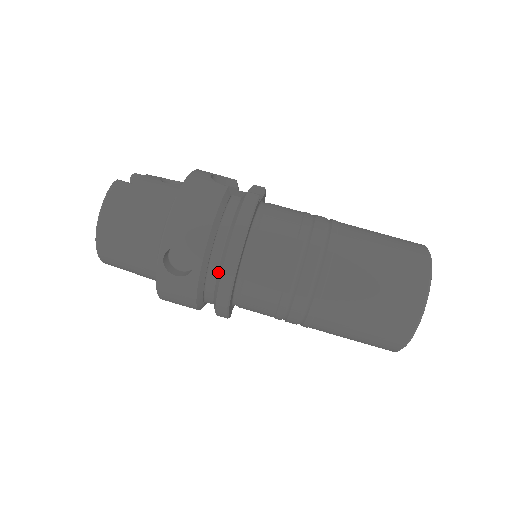
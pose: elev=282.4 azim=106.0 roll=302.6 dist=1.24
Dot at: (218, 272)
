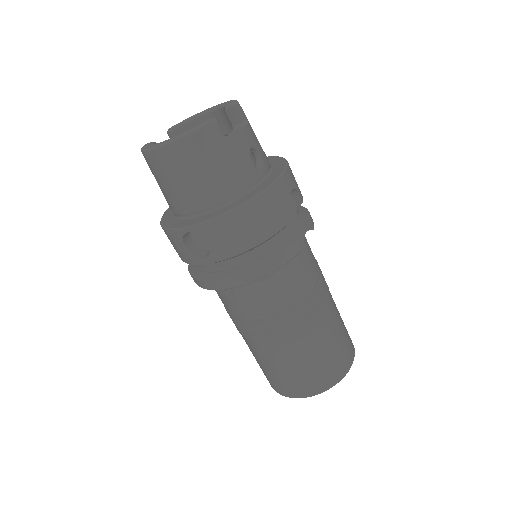
Dot at: (217, 273)
